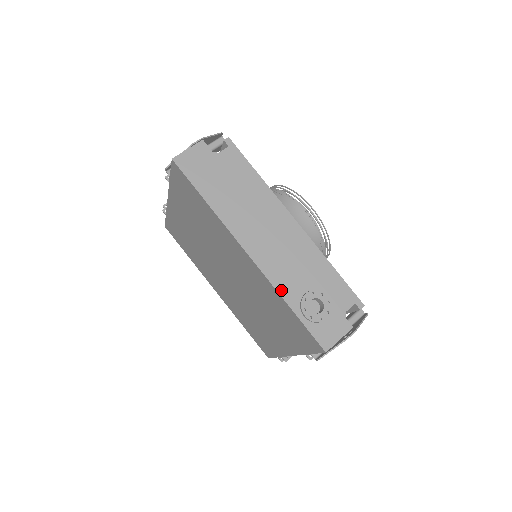
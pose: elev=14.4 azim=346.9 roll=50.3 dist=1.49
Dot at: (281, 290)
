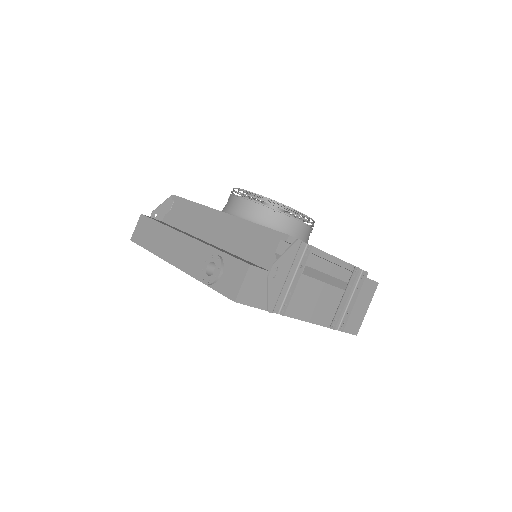
Dot at: (196, 275)
